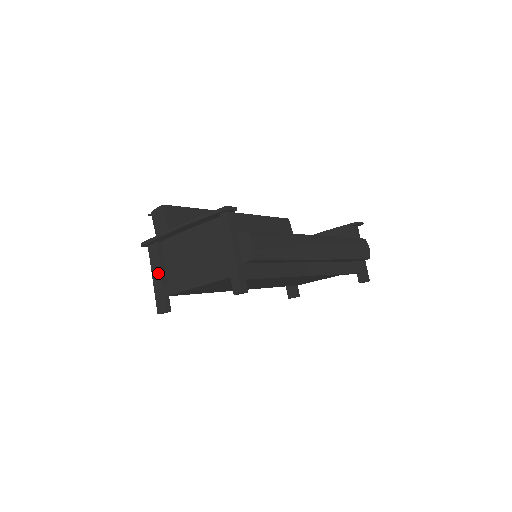
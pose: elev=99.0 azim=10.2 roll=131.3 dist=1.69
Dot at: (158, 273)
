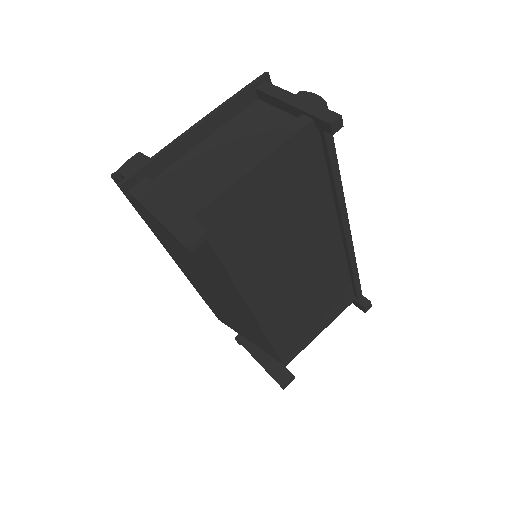
Dot at: (165, 202)
